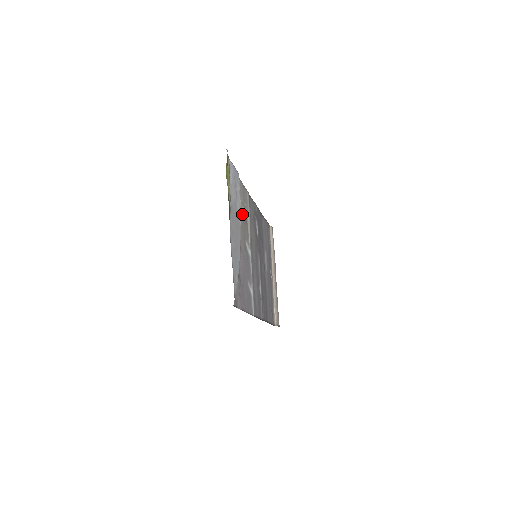
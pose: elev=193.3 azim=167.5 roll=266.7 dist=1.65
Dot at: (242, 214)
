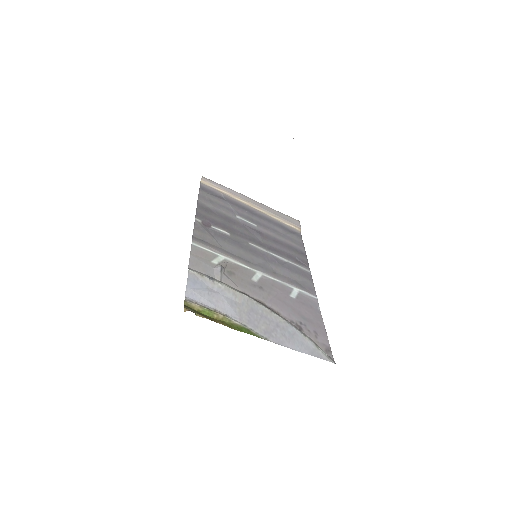
Dot at: (229, 280)
